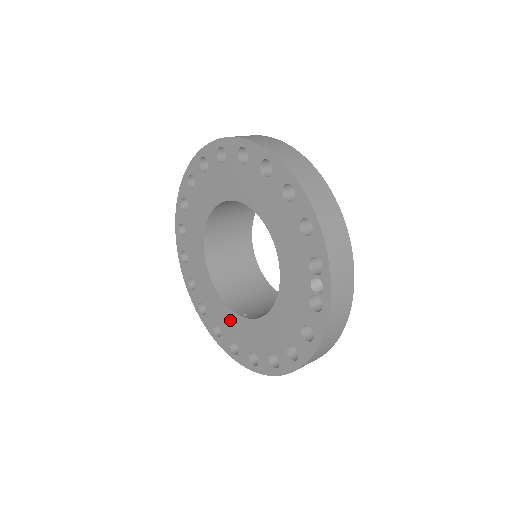
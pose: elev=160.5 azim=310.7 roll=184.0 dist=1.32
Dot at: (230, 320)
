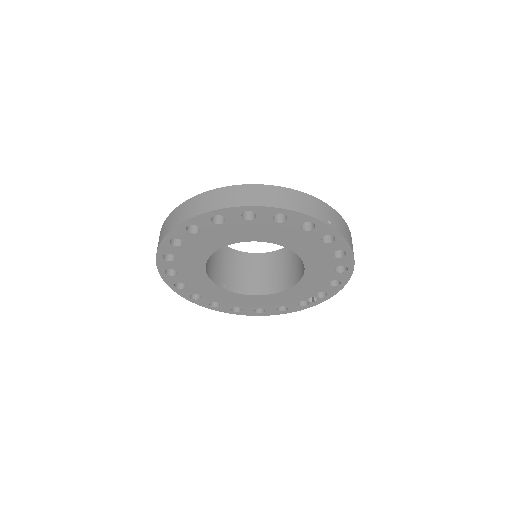
Dot at: (207, 287)
